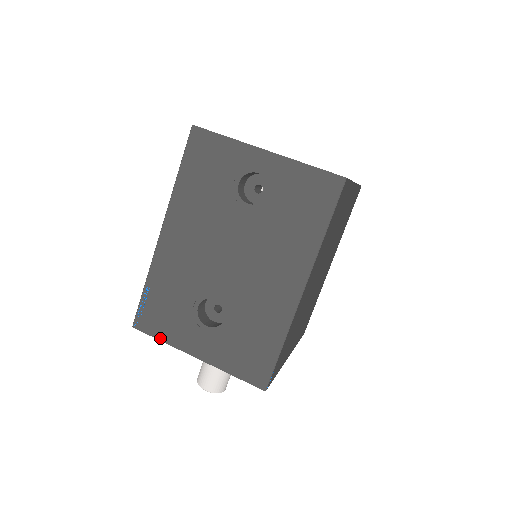
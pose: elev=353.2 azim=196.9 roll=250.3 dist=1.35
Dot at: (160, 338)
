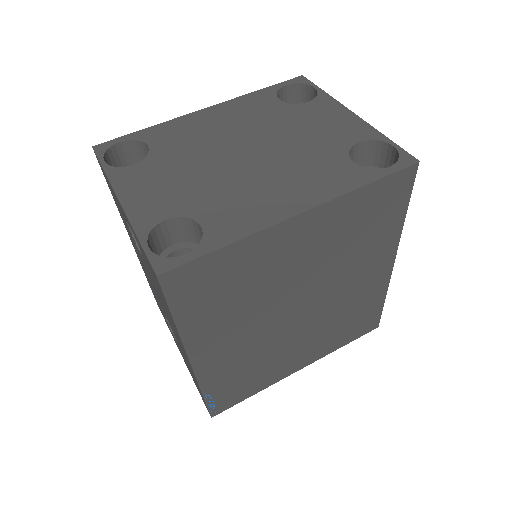
Dot at: (166, 323)
